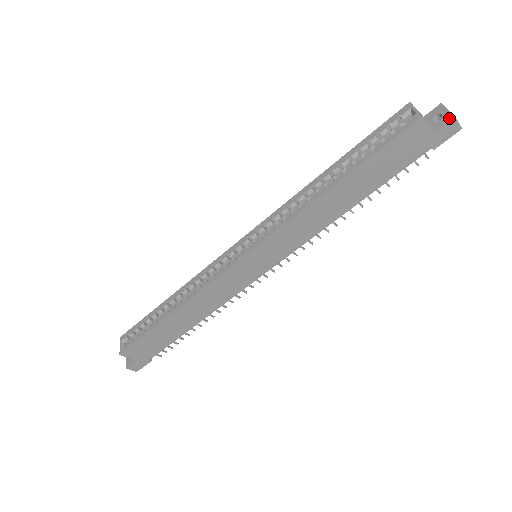
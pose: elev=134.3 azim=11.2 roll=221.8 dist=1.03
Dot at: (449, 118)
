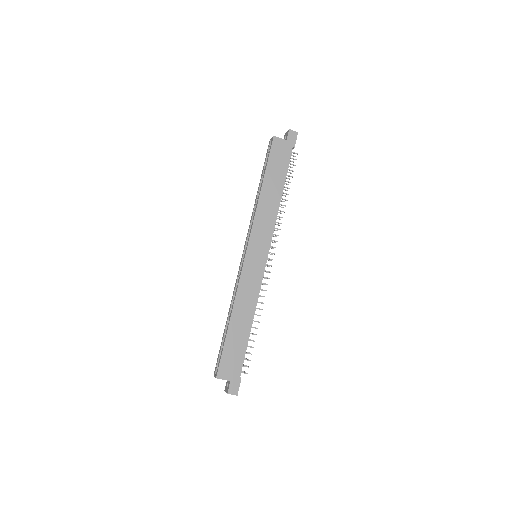
Dot at: (288, 132)
